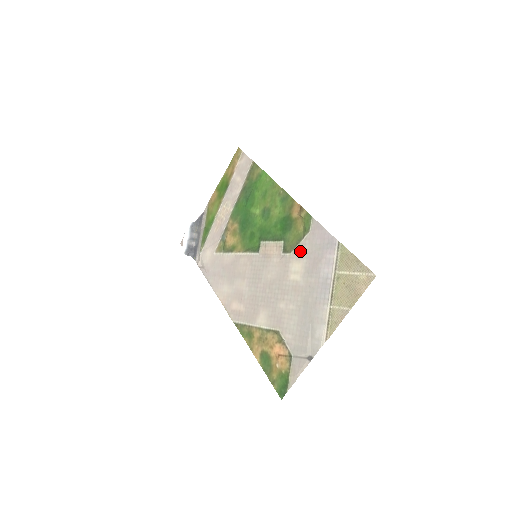
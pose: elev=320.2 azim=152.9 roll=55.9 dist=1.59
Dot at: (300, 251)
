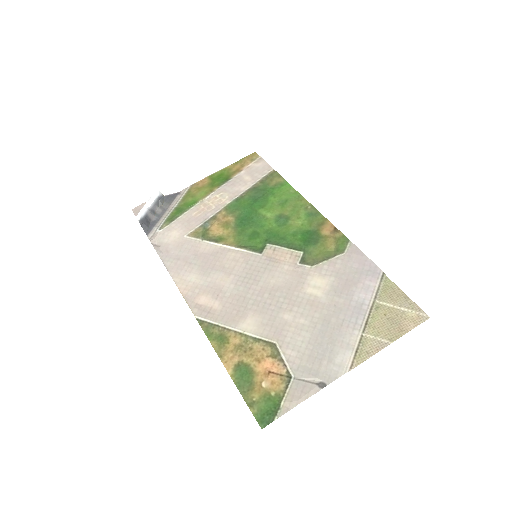
Dot at: (327, 268)
